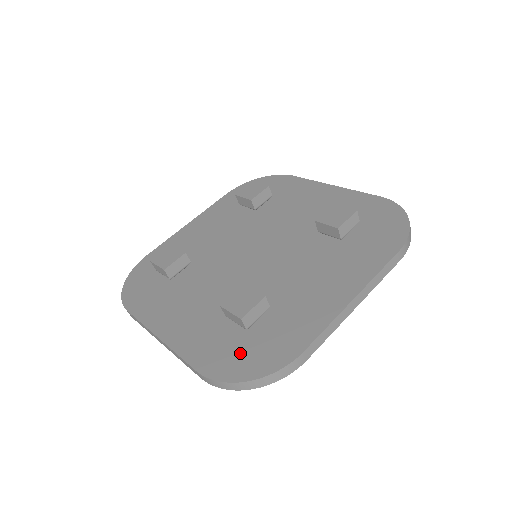
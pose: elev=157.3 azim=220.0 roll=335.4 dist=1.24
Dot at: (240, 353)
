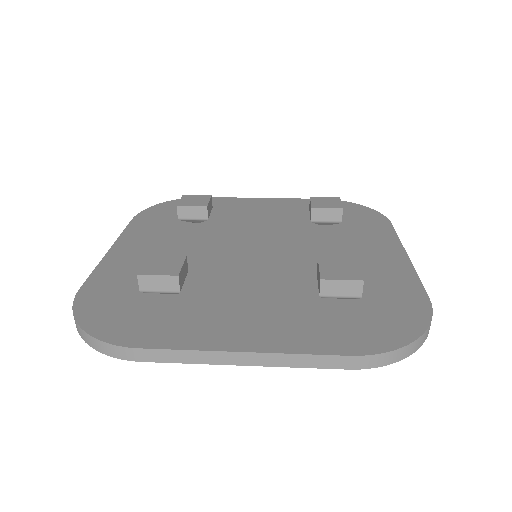
Dot at: (374, 322)
